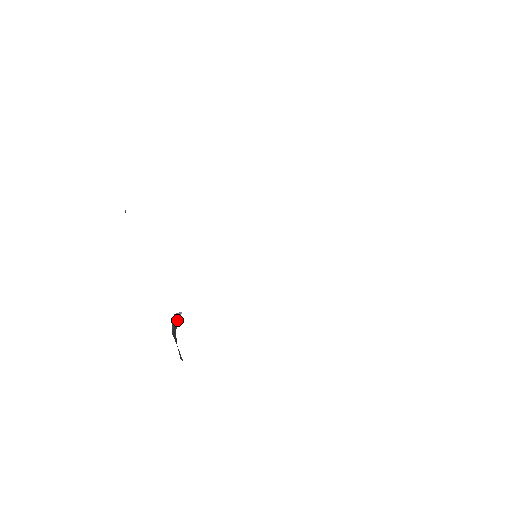
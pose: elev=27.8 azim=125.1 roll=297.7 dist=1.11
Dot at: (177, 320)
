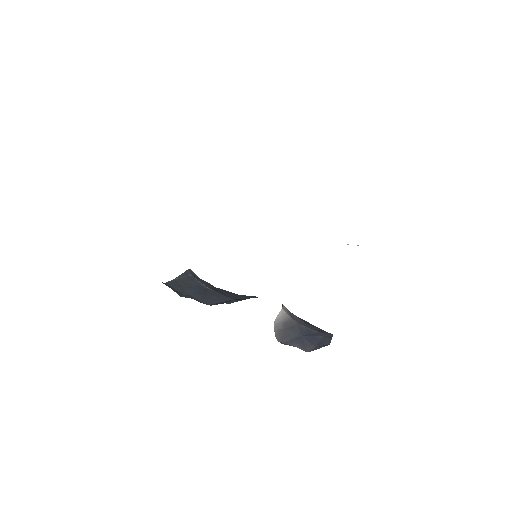
Dot at: (285, 317)
